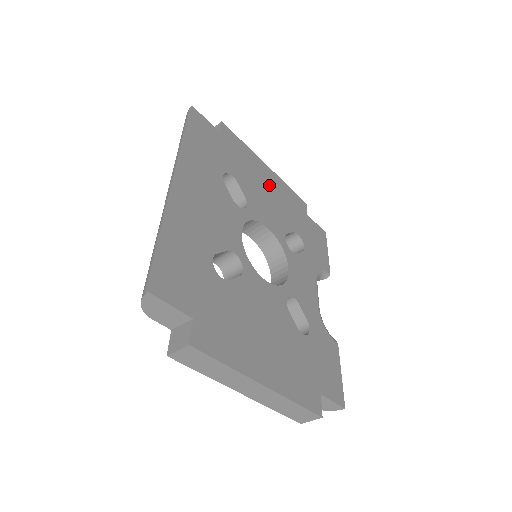
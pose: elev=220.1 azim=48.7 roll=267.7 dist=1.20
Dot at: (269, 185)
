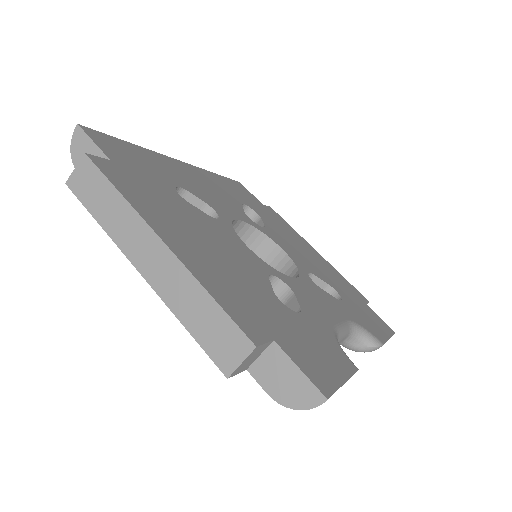
Dot at: (310, 253)
